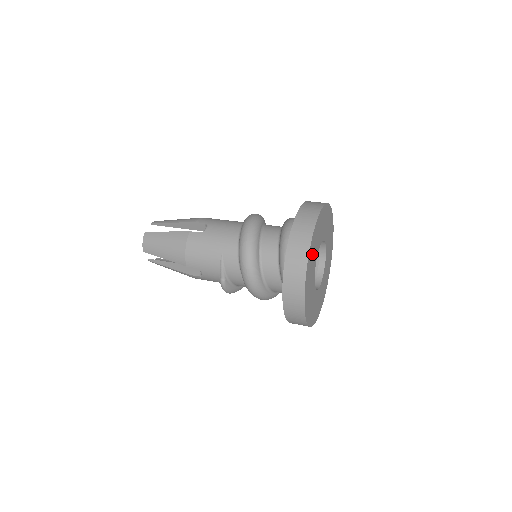
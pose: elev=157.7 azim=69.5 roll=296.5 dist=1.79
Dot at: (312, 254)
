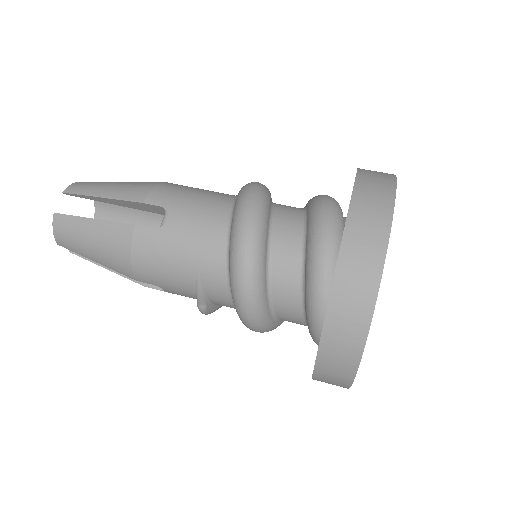
Dot at: occluded
